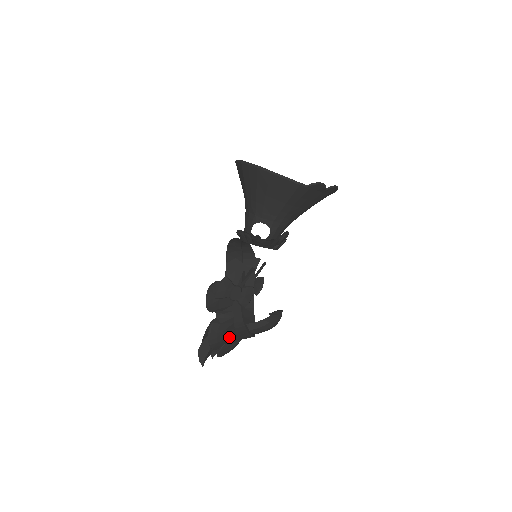
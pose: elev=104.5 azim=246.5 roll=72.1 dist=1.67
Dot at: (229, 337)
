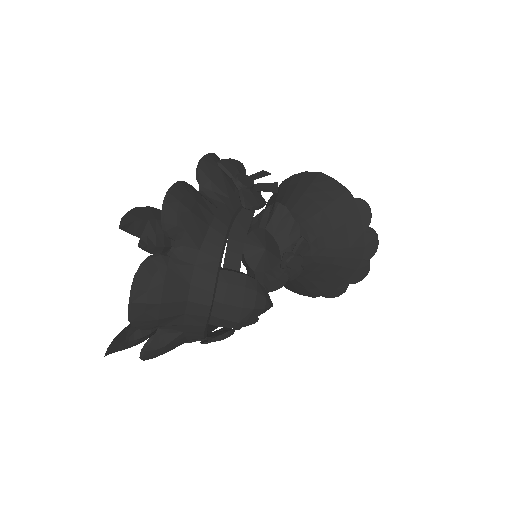
Dot at: (194, 227)
